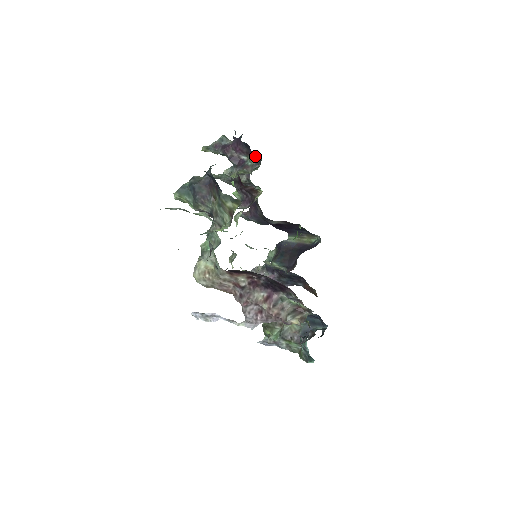
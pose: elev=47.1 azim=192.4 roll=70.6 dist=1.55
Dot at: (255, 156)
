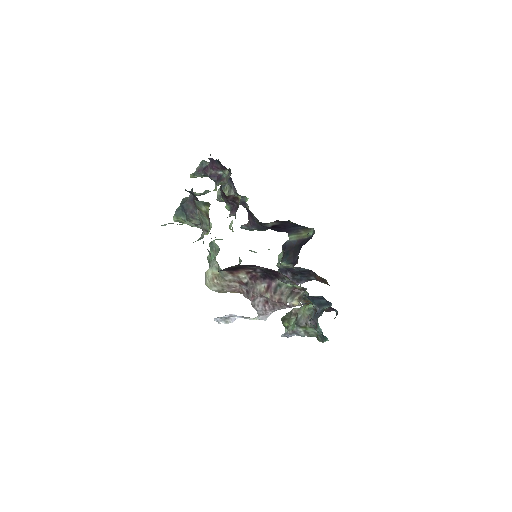
Dot at: (226, 168)
